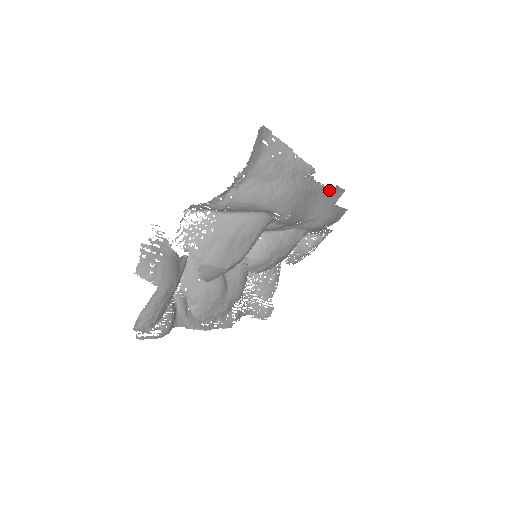
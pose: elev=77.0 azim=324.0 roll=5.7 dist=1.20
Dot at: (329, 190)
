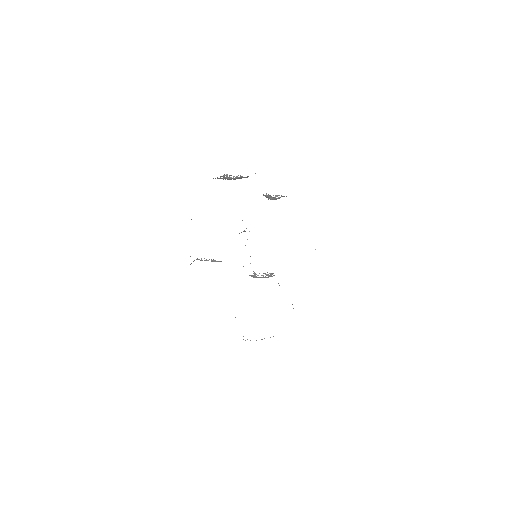
Dot at: occluded
